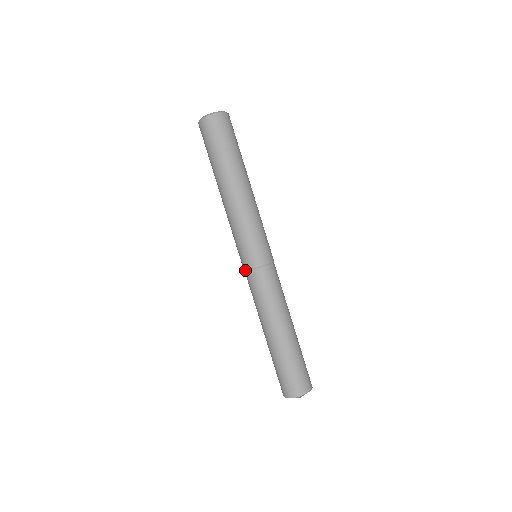
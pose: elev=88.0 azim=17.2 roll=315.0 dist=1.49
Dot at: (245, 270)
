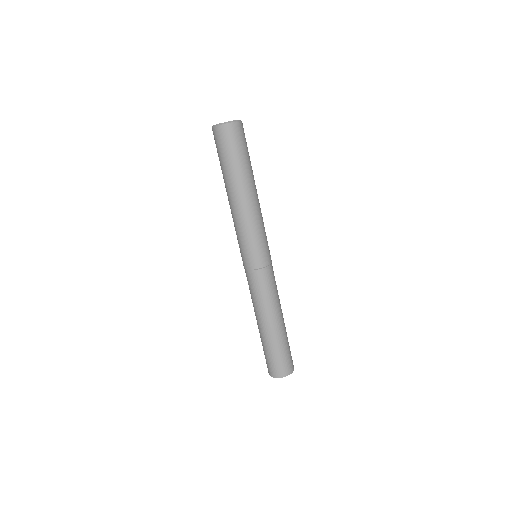
Dot at: (254, 269)
